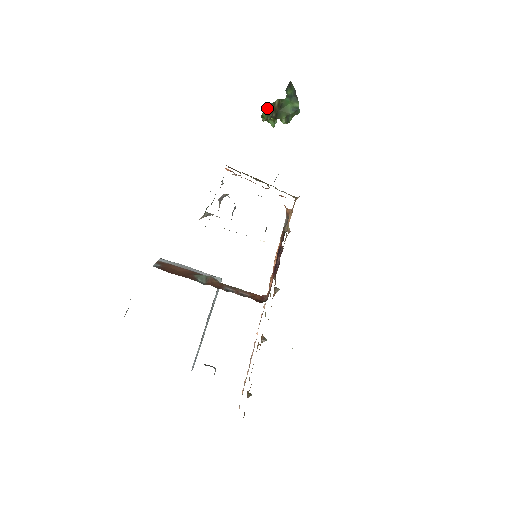
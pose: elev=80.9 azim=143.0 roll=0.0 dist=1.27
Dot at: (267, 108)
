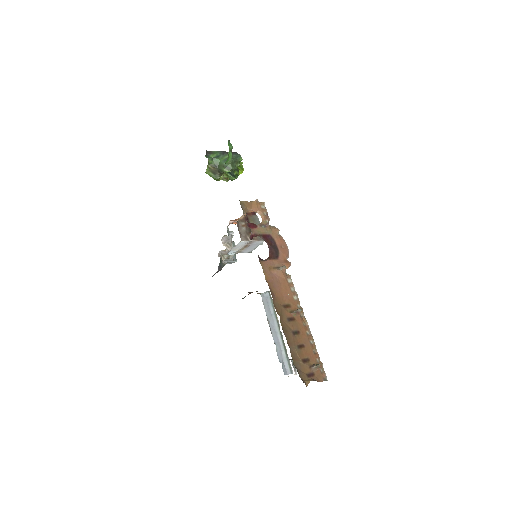
Dot at: (210, 174)
